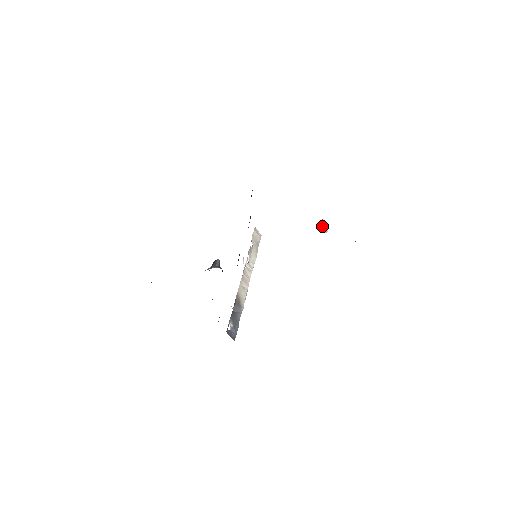
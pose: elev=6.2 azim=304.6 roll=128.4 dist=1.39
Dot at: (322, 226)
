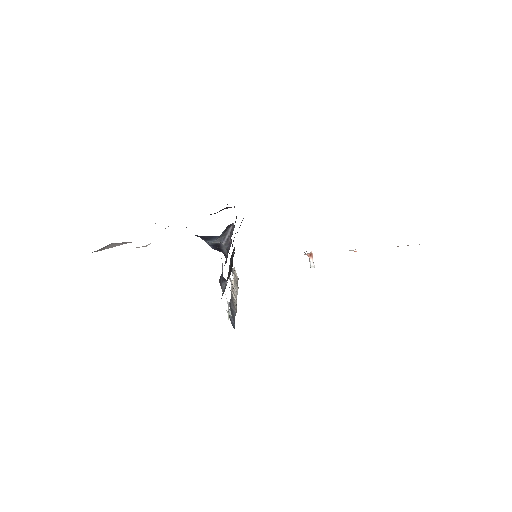
Dot at: (310, 259)
